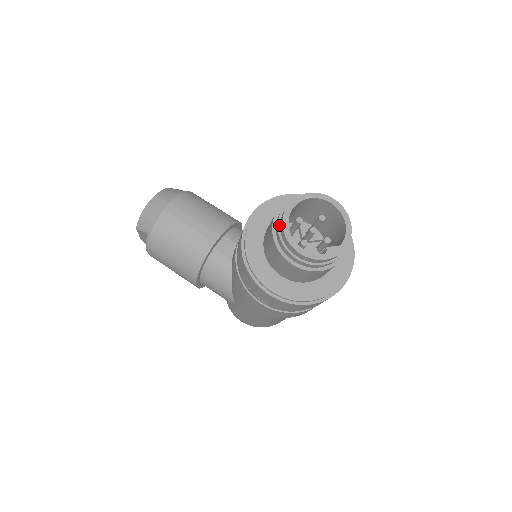
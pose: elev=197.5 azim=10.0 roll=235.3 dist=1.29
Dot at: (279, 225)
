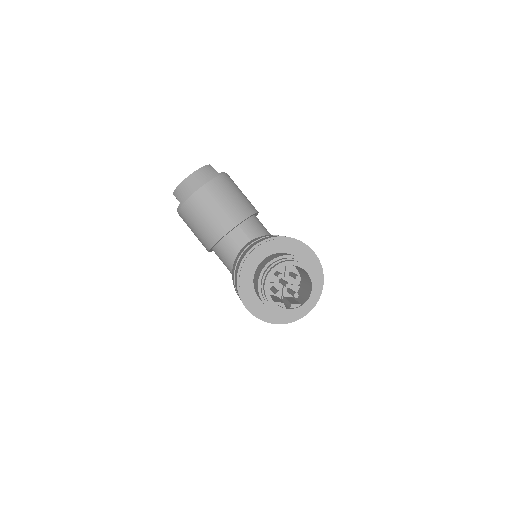
Dot at: (264, 277)
